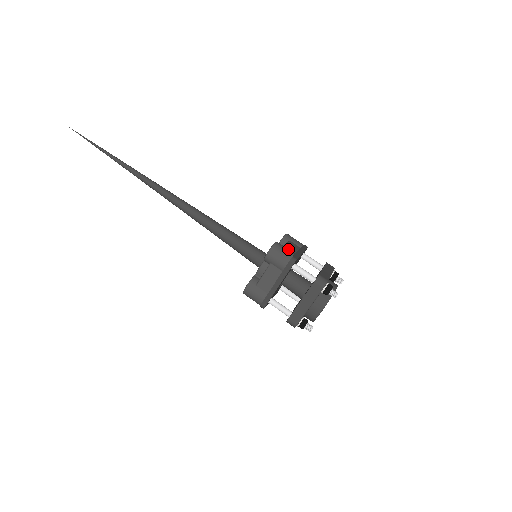
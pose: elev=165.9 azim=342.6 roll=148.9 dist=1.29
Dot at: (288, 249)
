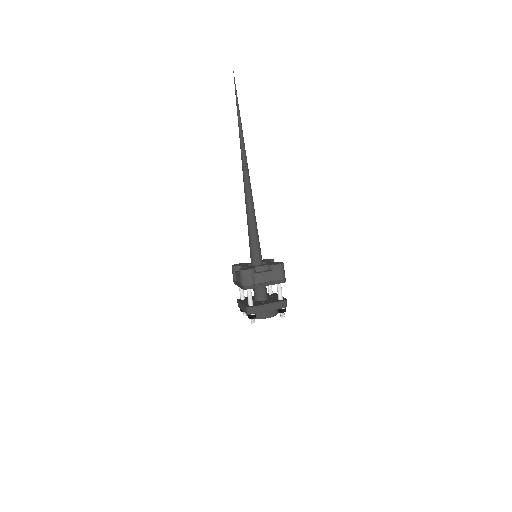
Dot at: (251, 279)
